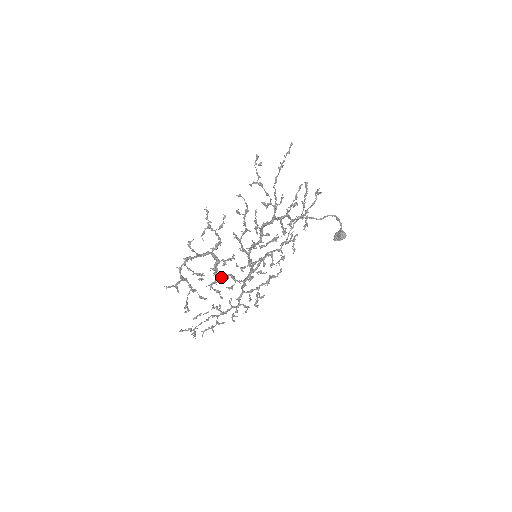
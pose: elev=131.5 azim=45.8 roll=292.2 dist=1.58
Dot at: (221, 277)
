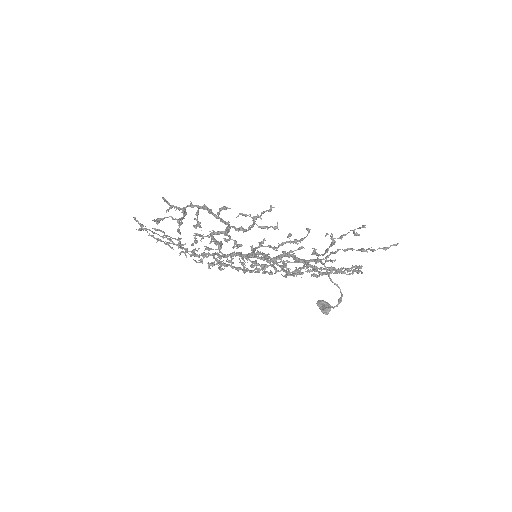
Dot at: (212, 238)
